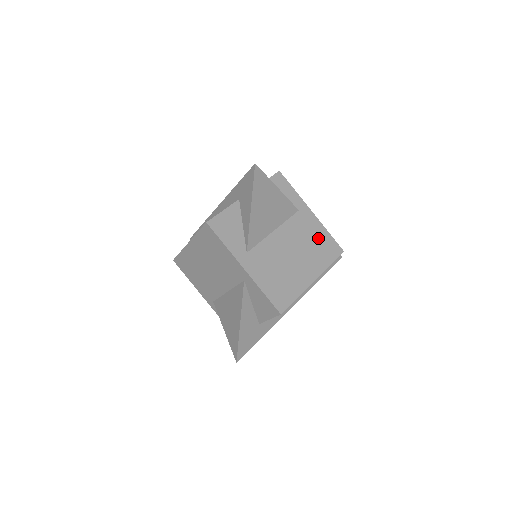
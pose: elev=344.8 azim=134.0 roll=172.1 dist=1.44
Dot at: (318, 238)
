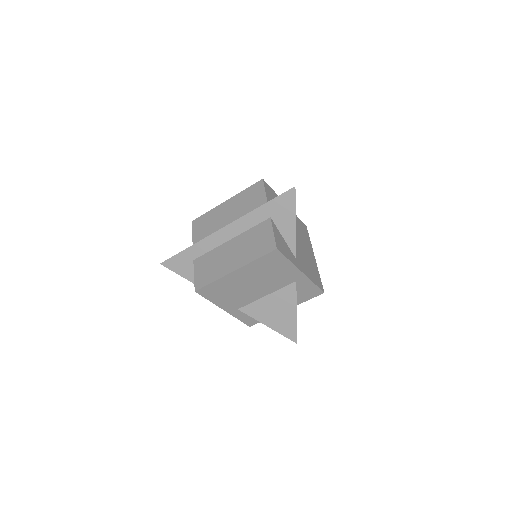
Dot at: (298, 224)
